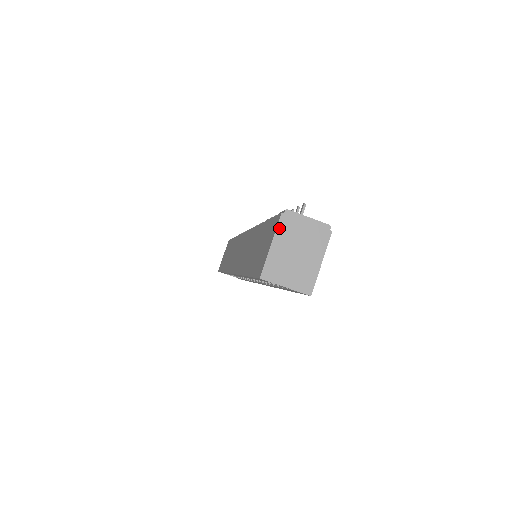
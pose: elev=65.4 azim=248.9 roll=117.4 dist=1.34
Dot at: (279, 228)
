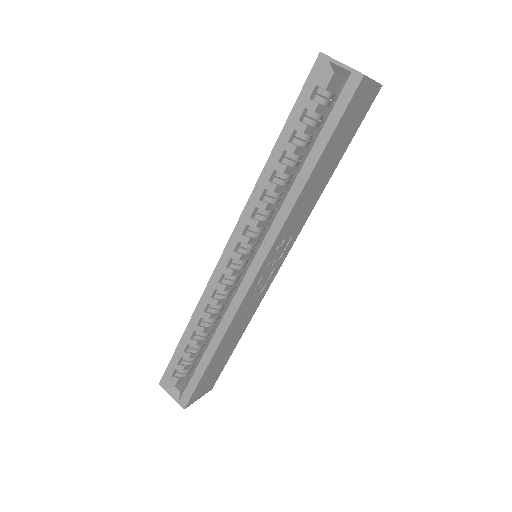
Dot at: occluded
